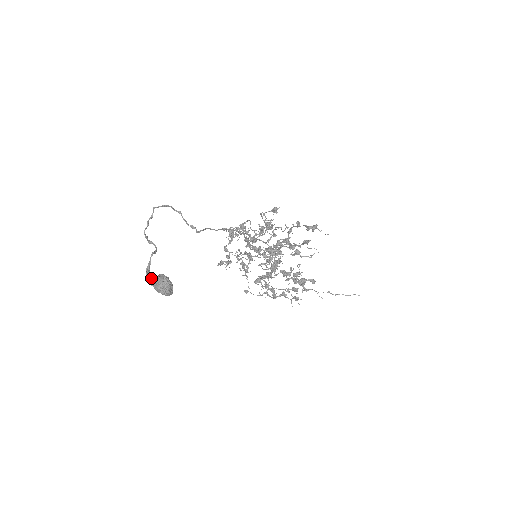
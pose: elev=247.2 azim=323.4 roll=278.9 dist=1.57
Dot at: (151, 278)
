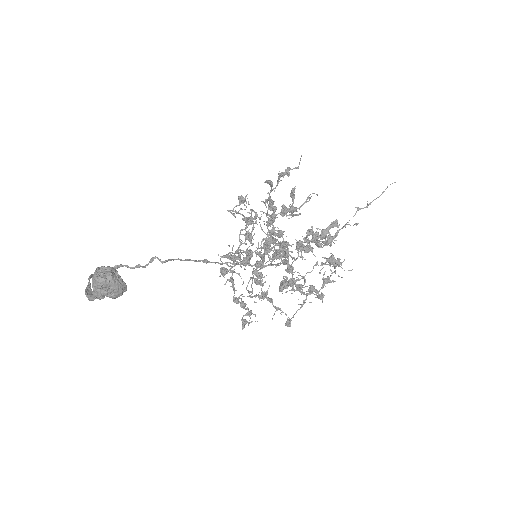
Dot at: occluded
